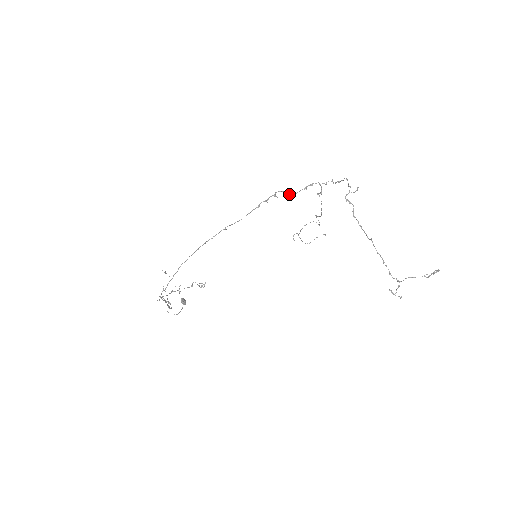
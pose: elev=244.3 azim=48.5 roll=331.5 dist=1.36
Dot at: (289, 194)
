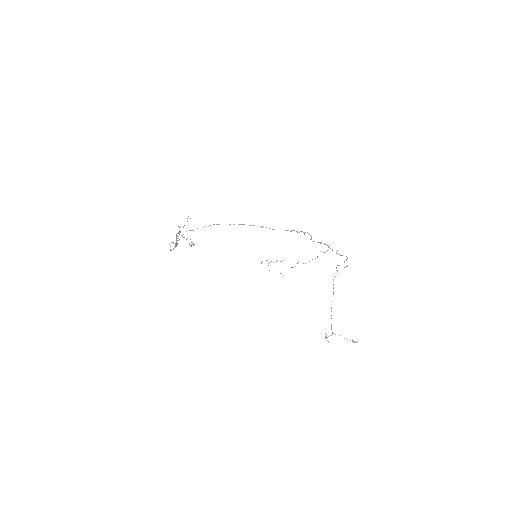
Dot at: (311, 239)
